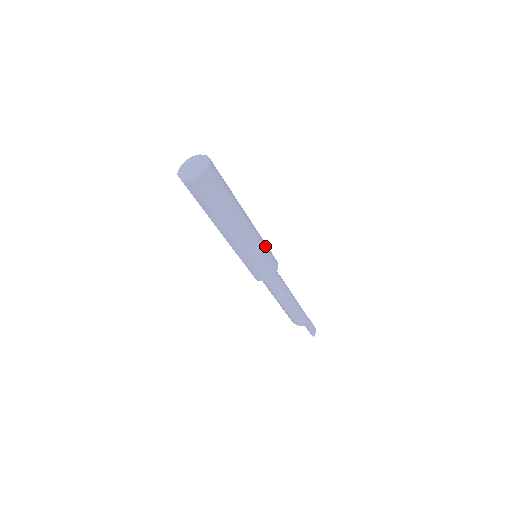
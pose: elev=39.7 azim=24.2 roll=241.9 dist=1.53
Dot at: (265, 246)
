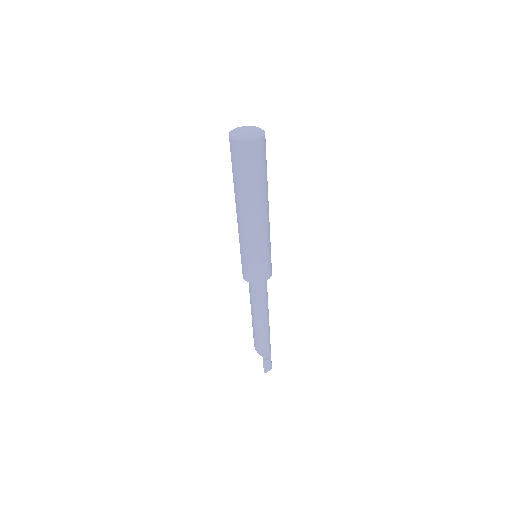
Dot at: (268, 250)
